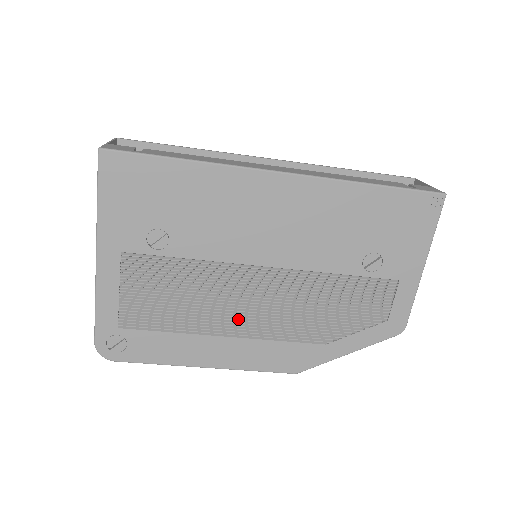
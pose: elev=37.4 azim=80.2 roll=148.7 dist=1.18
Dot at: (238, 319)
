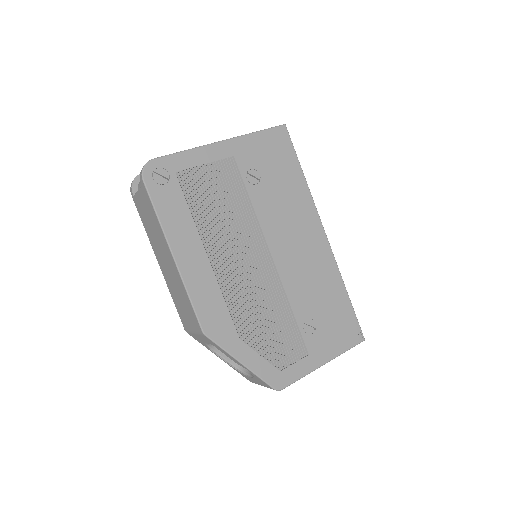
Dot at: (226, 259)
